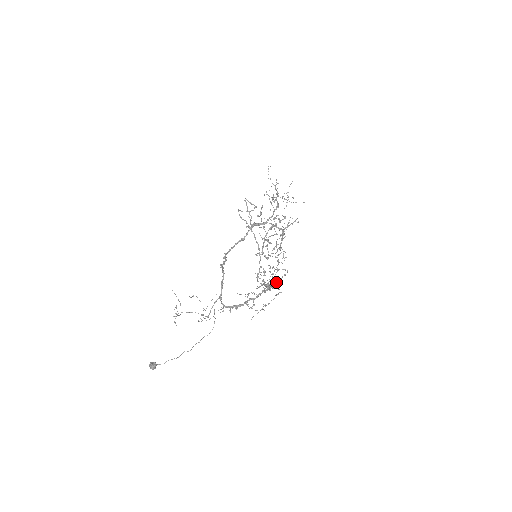
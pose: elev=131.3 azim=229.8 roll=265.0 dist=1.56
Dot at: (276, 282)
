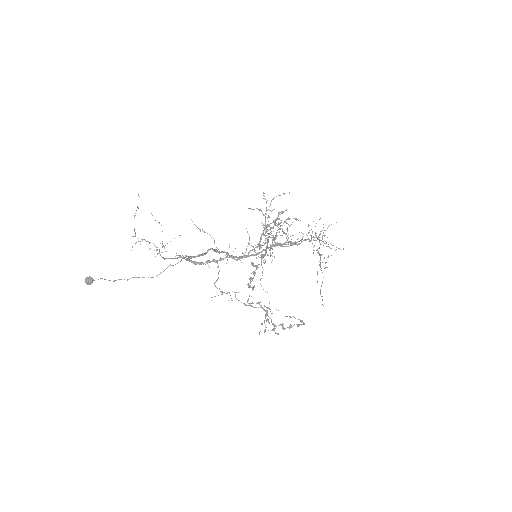
Dot at: occluded
